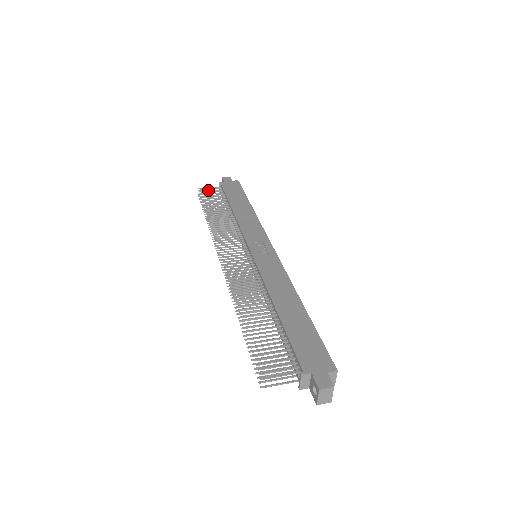
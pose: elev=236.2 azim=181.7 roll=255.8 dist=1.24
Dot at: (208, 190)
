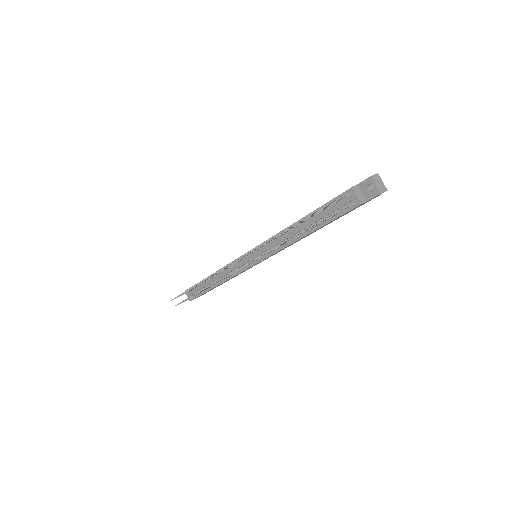
Dot at: occluded
